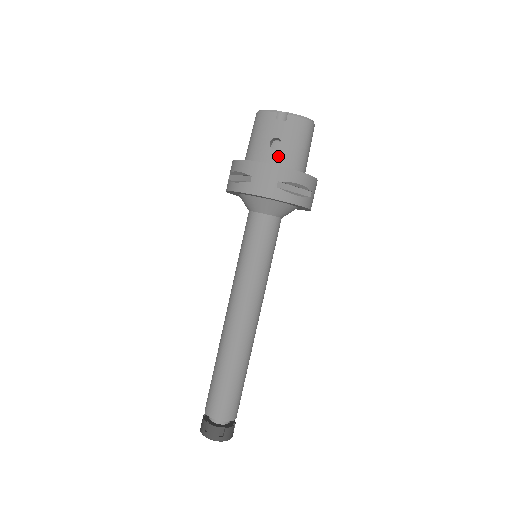
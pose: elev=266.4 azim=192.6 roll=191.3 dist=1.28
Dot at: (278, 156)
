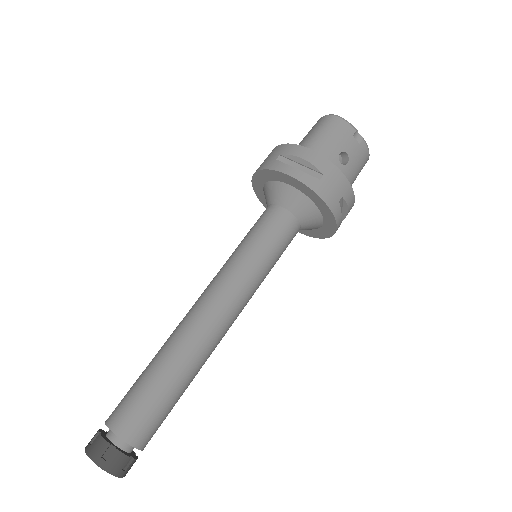
Dot at: (341, 171)
